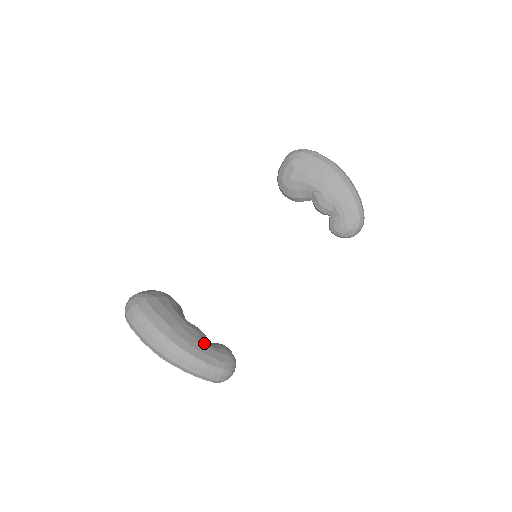
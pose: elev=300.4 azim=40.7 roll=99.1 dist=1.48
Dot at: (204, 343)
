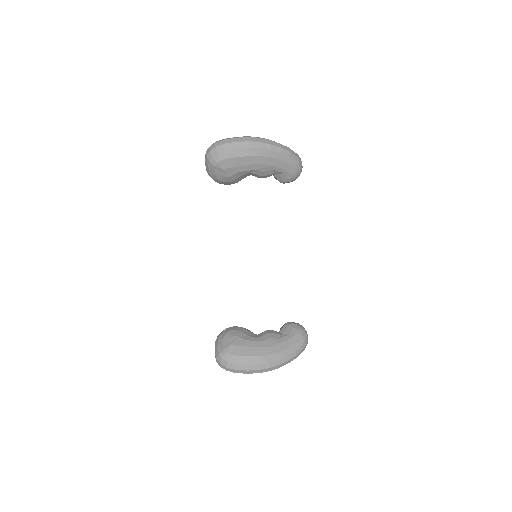
Dot at: (282, 341)
